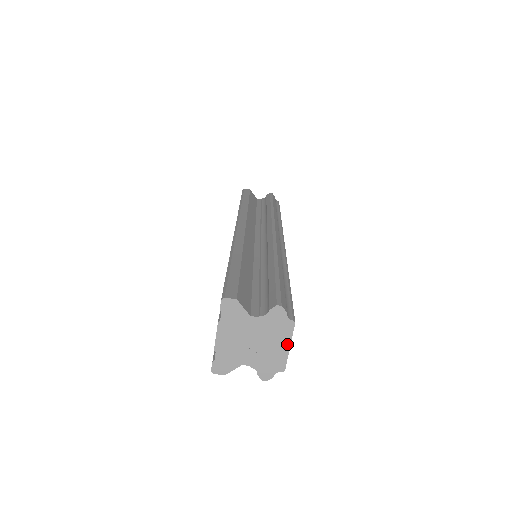
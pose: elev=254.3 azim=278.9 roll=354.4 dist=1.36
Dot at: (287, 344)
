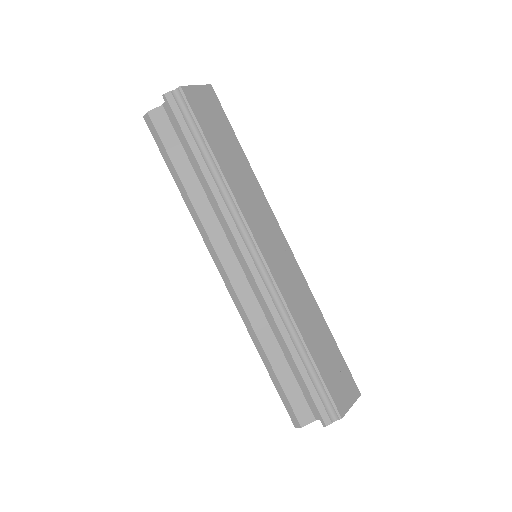
Dot at: (349, 408)
